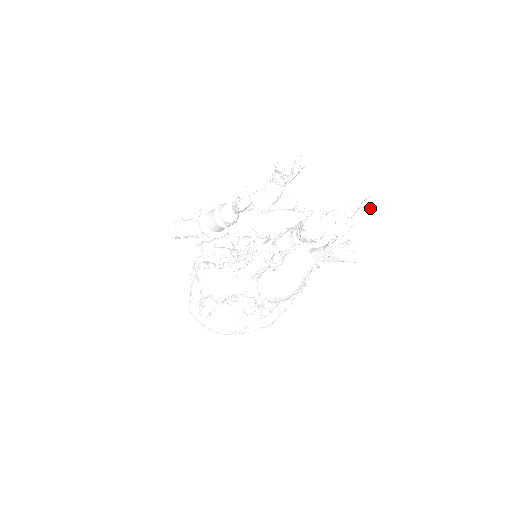
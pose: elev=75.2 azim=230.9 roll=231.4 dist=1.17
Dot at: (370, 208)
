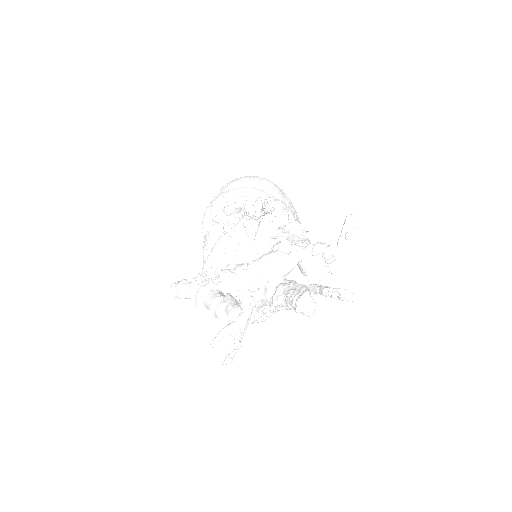
Dot at: (352, 230)
